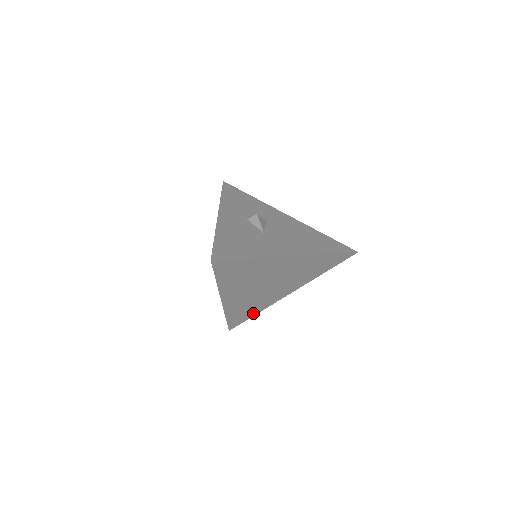
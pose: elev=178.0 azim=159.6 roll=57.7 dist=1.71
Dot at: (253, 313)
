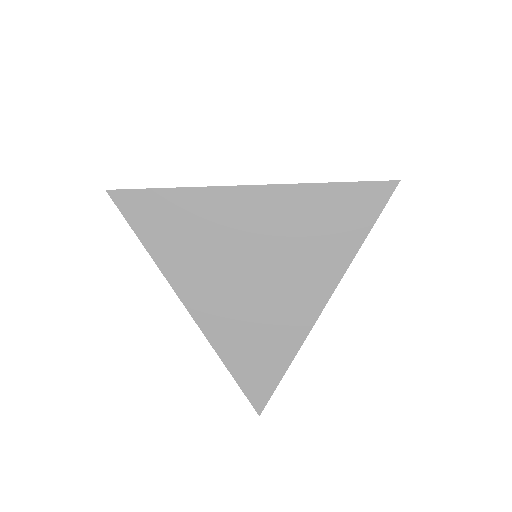
Dot at: (279, 362)
